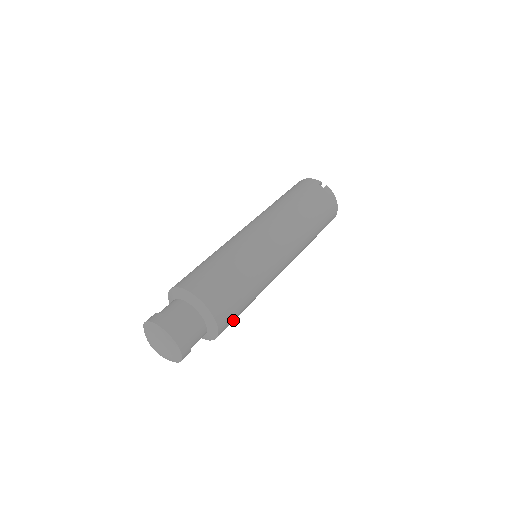
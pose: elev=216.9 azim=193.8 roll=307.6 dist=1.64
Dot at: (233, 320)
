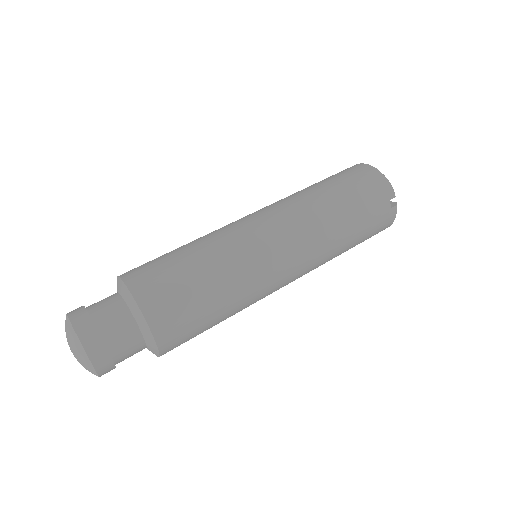
Dot at: occluded
